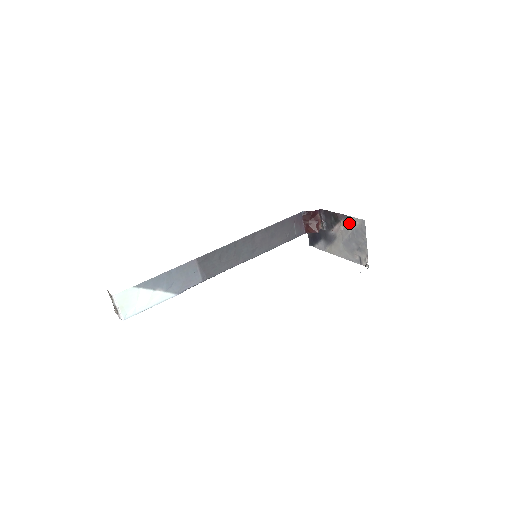
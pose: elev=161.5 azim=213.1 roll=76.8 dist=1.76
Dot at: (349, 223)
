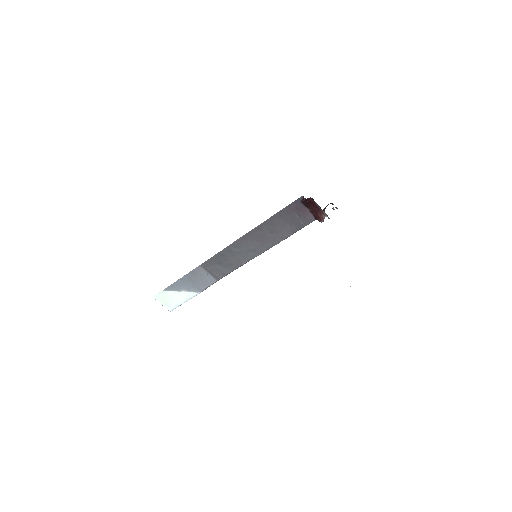
Dot at: occluded
